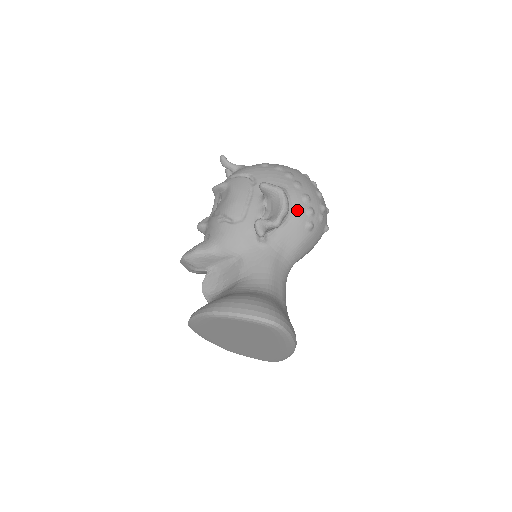
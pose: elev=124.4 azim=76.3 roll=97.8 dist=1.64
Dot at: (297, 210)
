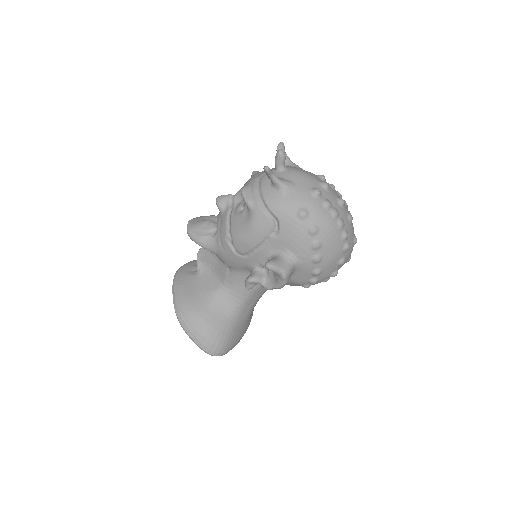
Dot at: (299, 278)
